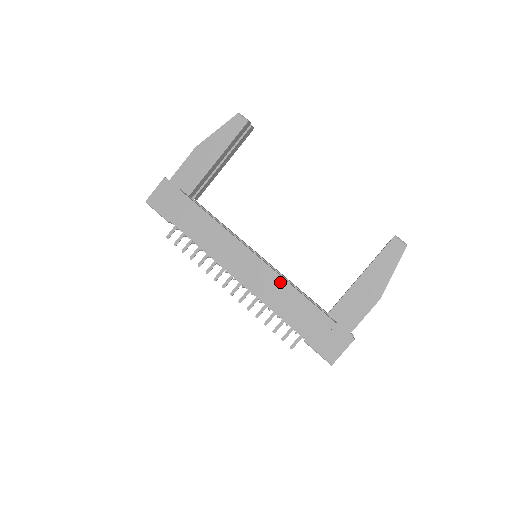
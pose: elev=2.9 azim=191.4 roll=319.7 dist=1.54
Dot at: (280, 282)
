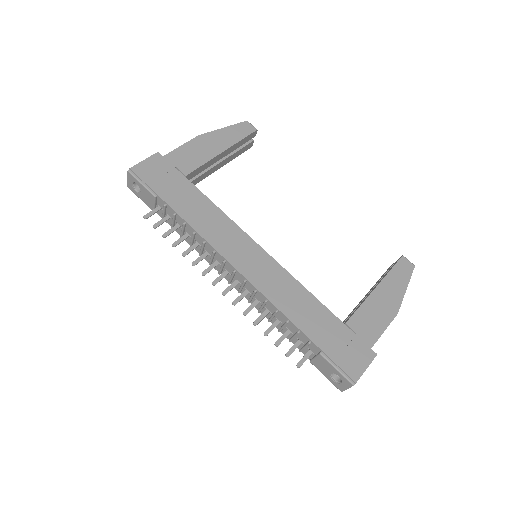
Dot at: (291, 281)
